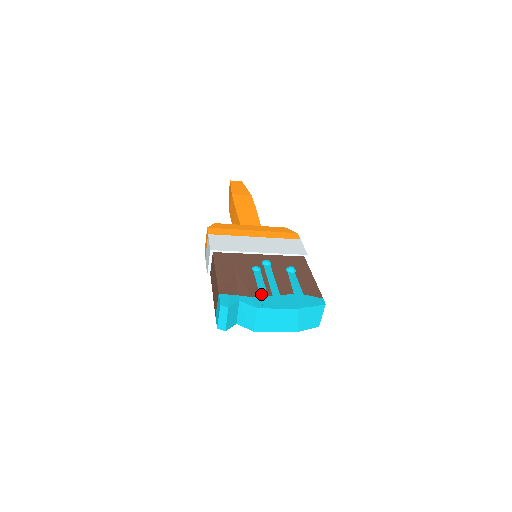
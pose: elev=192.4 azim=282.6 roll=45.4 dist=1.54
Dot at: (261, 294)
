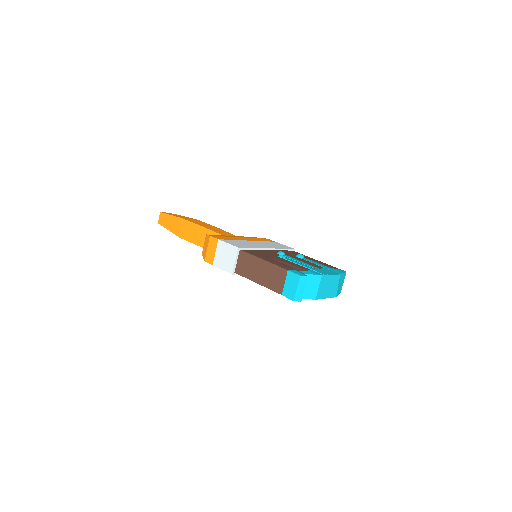
Dot at: (311, 268)
